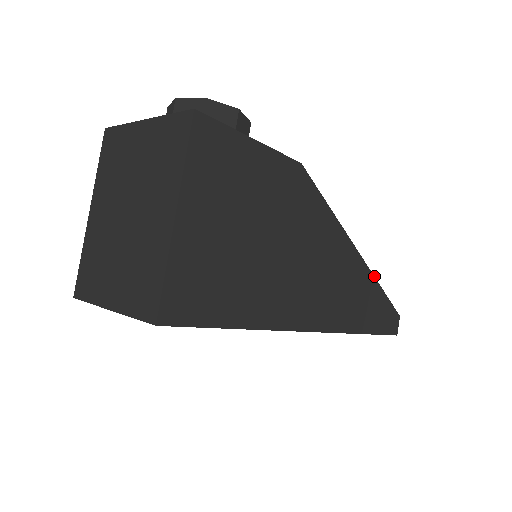
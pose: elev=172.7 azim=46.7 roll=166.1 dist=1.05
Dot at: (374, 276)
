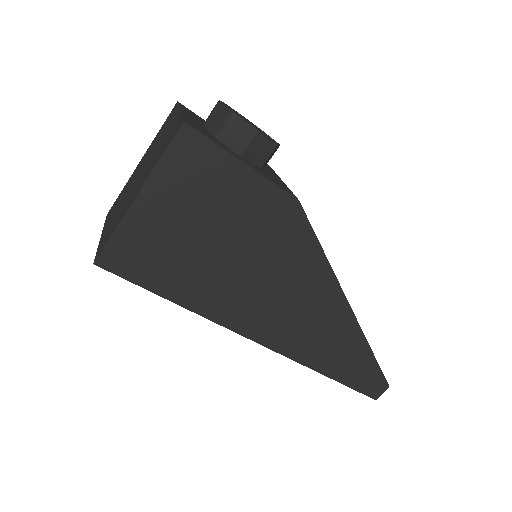
Dot at: occluded
